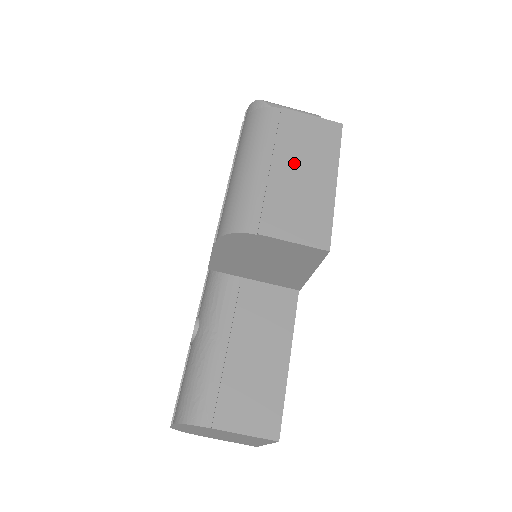
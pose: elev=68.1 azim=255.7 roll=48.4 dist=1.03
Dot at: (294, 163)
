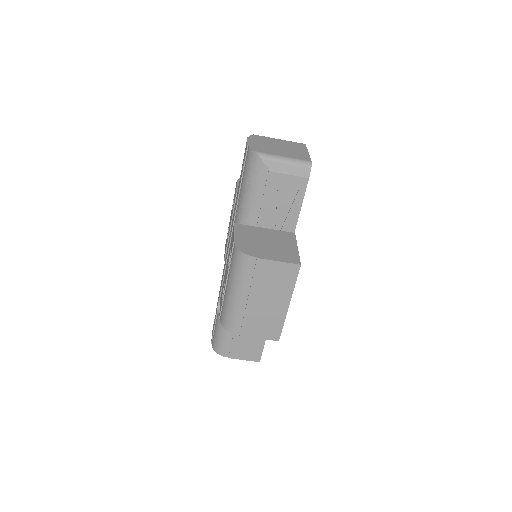
Dot at: (263, 296)
